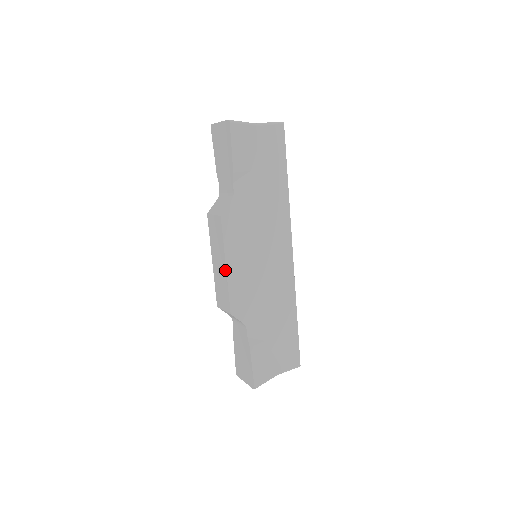
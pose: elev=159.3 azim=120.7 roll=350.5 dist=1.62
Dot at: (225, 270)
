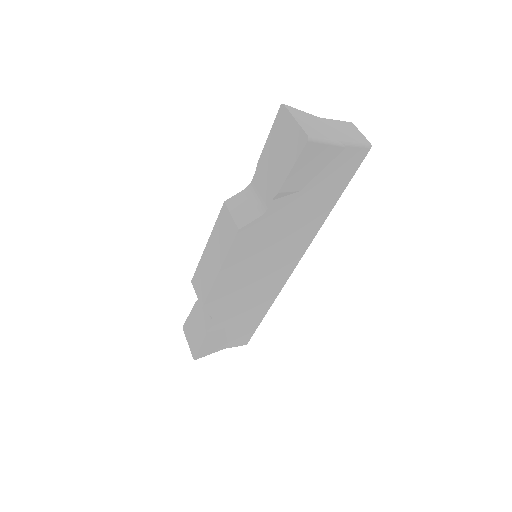
Dot at: (216, 274)
